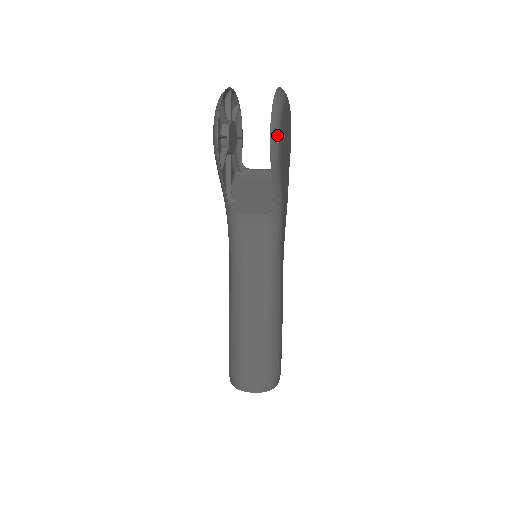
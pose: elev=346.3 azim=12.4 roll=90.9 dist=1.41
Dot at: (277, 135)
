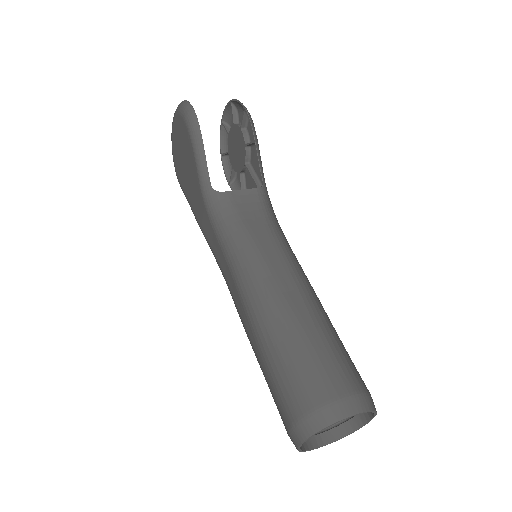
Dot at: occluded
